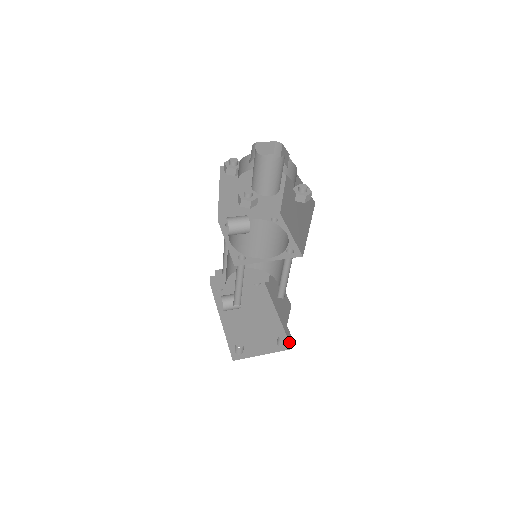
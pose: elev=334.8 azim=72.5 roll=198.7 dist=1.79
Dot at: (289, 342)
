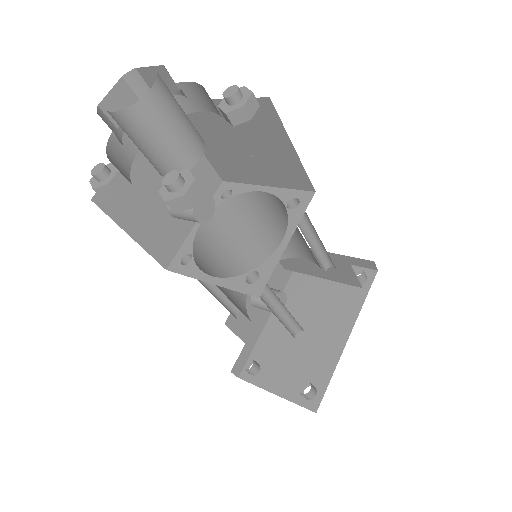
Dot at: (321, 399)
